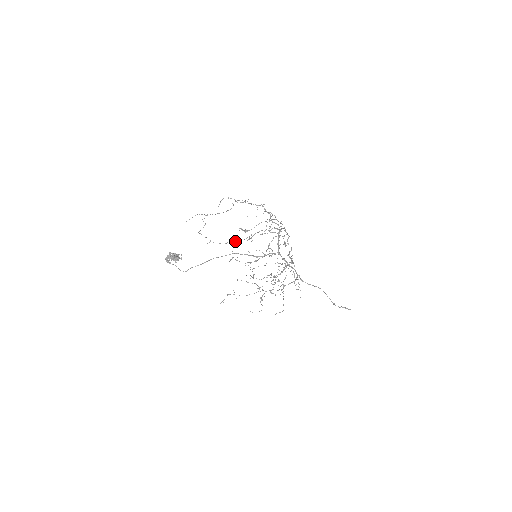
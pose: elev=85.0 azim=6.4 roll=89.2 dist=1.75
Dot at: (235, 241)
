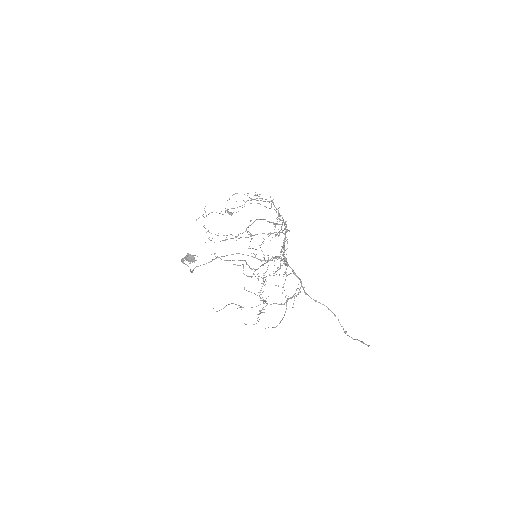
Dot at: (236, 236)
